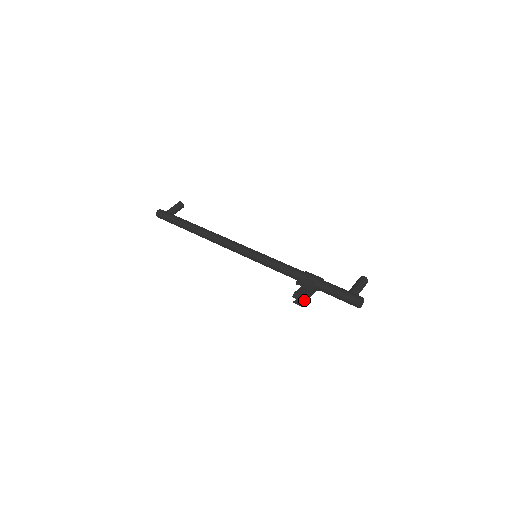
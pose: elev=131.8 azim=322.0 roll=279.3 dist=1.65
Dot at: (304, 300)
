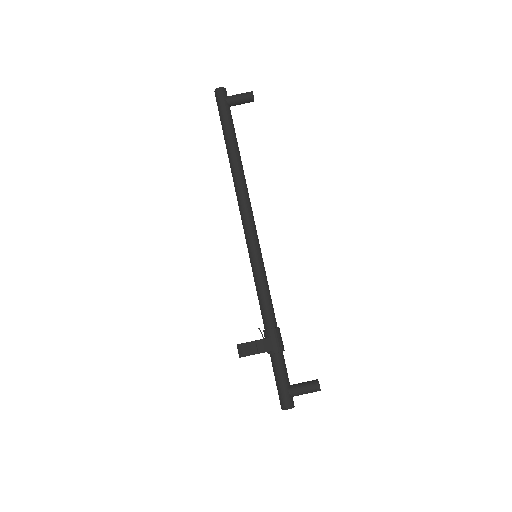
Dot at: occluded
